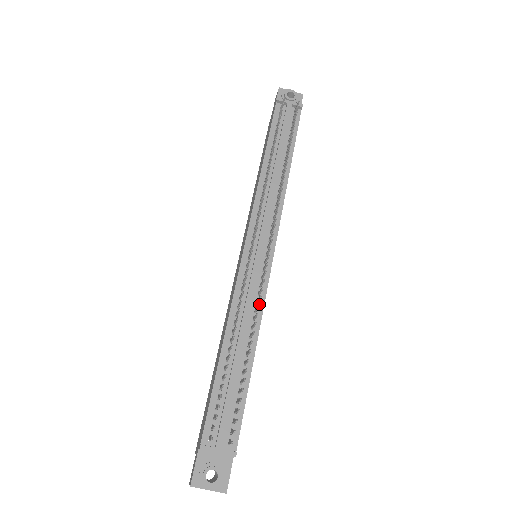
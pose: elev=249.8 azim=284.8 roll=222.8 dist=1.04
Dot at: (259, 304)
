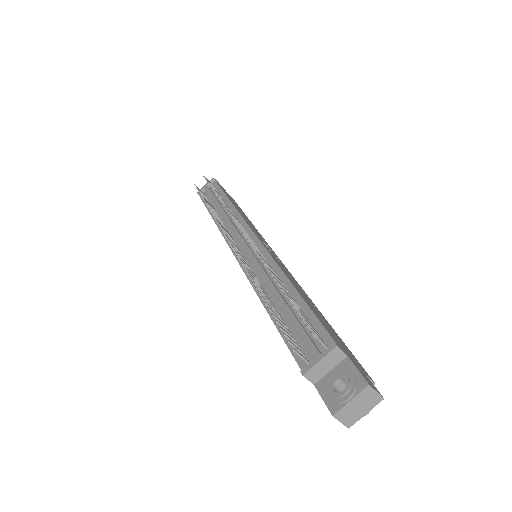
Dot at: occluded
